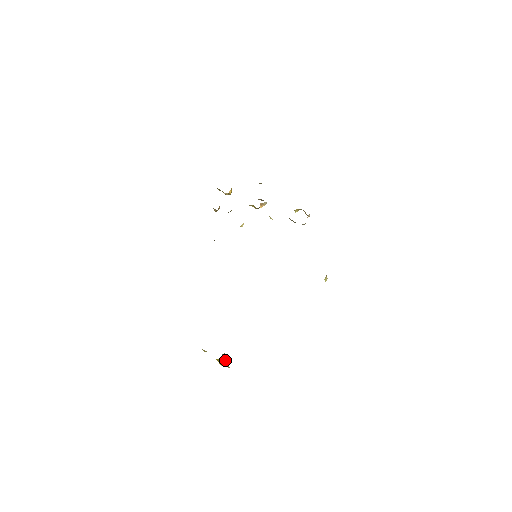
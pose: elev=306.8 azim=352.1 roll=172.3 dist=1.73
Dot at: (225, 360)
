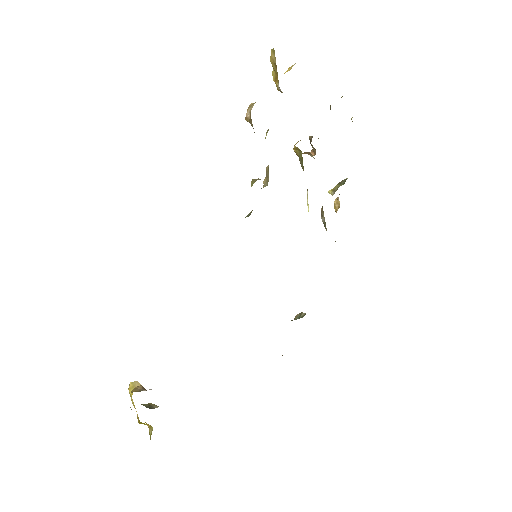
Dot at: occluded
